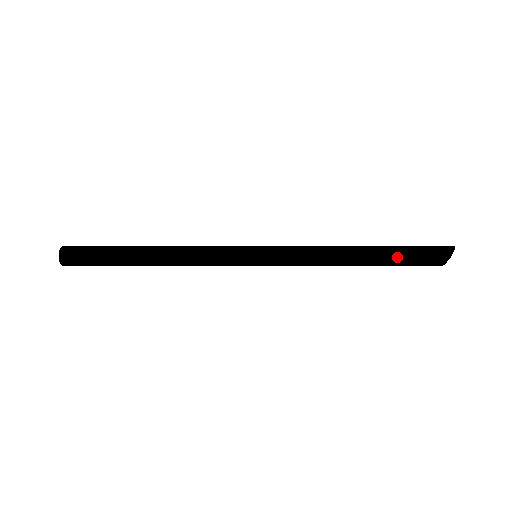
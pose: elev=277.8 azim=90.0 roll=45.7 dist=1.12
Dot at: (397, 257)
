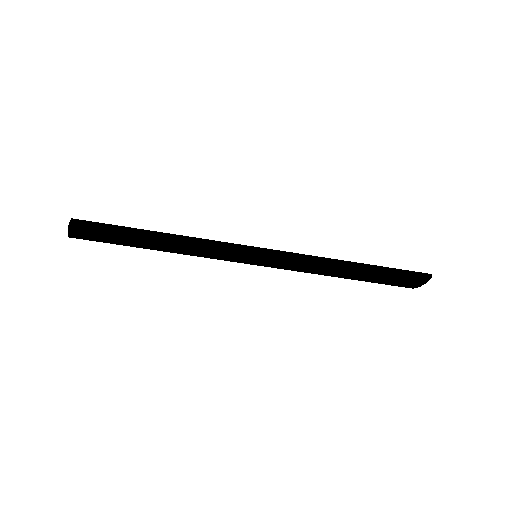
Dot at: occluded
